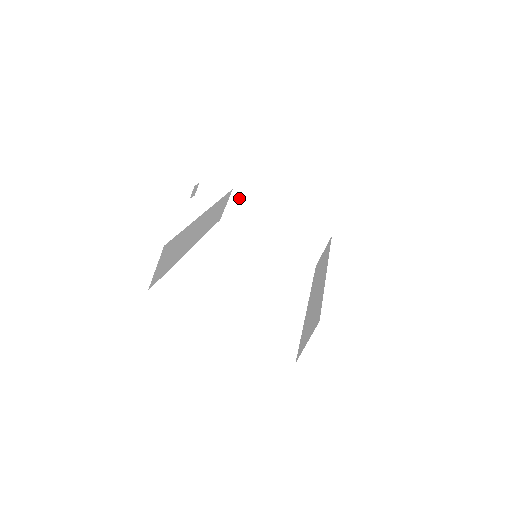
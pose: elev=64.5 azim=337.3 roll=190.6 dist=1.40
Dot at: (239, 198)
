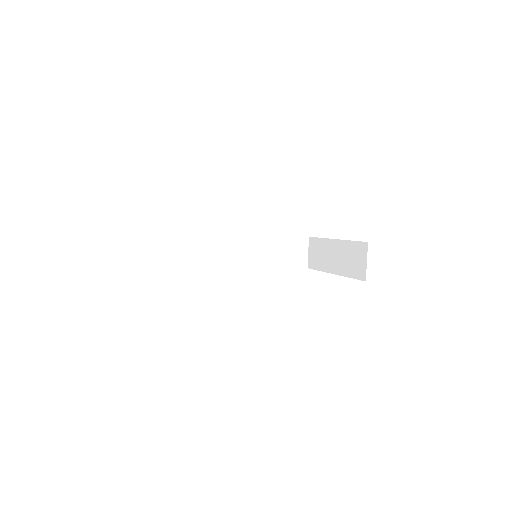
Dot at: (313, 242)
